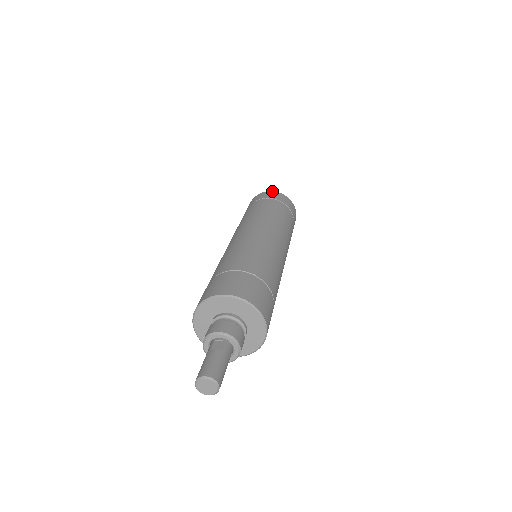
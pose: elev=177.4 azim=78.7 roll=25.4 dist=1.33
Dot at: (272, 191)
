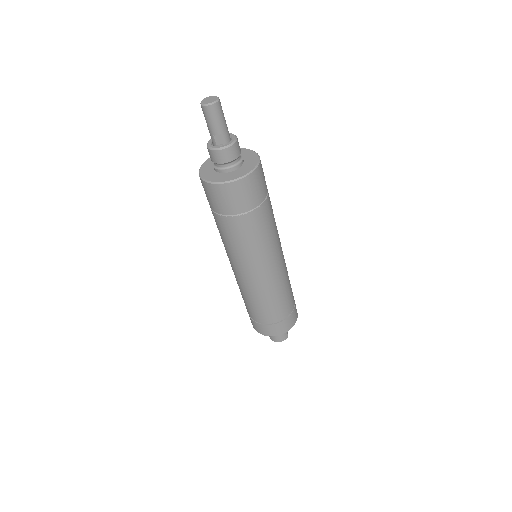
Dot at: occluded
